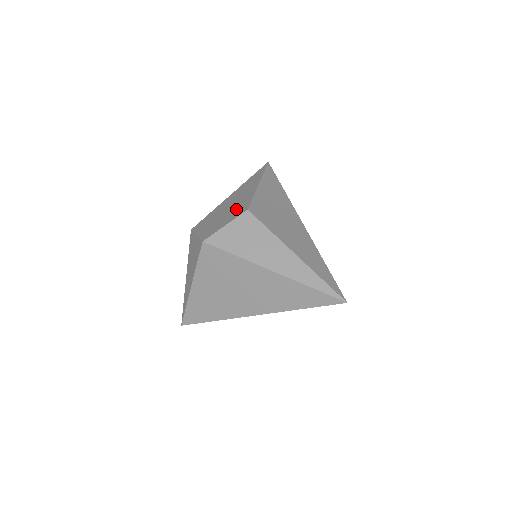
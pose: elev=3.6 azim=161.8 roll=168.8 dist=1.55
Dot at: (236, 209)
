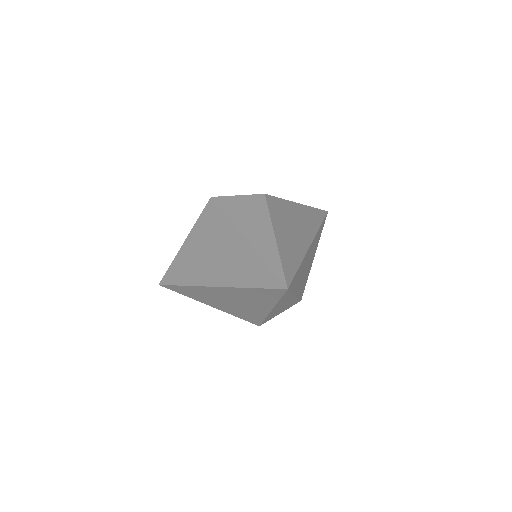
Dot at: occluded
